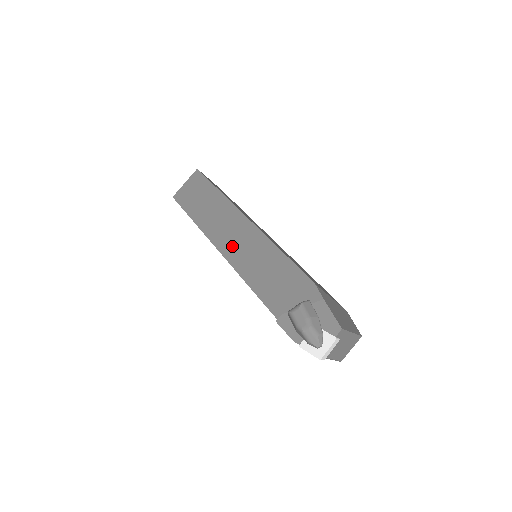
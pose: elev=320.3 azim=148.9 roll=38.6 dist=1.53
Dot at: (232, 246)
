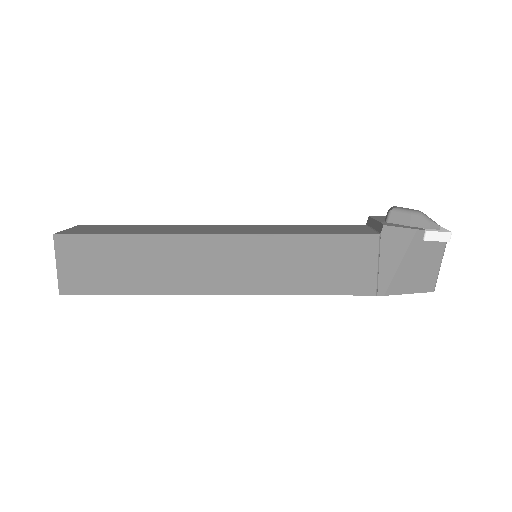
Dot at: (236, 230)
